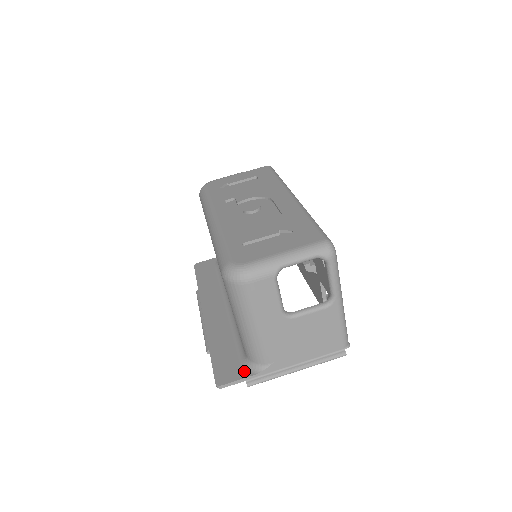
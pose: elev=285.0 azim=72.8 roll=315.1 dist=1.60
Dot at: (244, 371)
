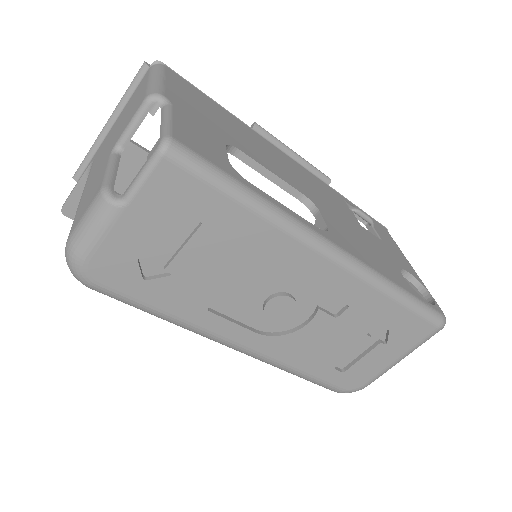
Dot at: occluded
